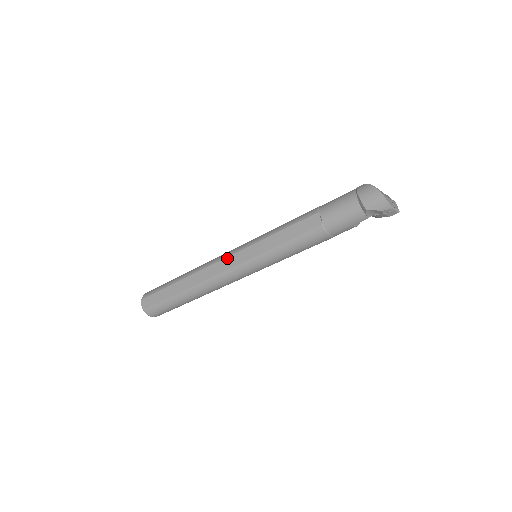
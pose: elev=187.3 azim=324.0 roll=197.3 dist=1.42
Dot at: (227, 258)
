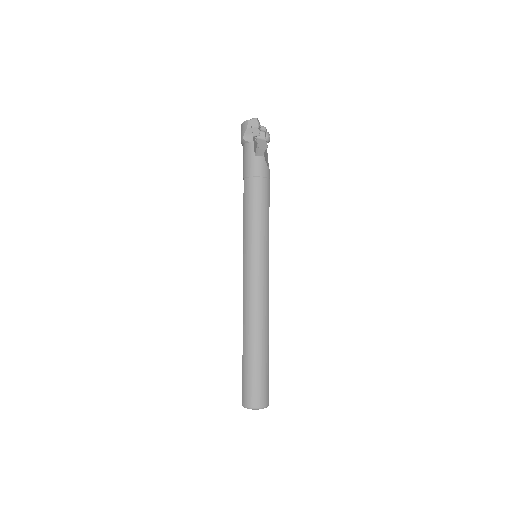
Dot at: occluded
